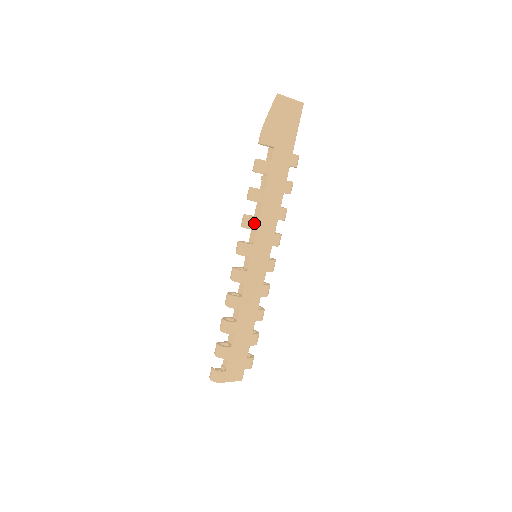
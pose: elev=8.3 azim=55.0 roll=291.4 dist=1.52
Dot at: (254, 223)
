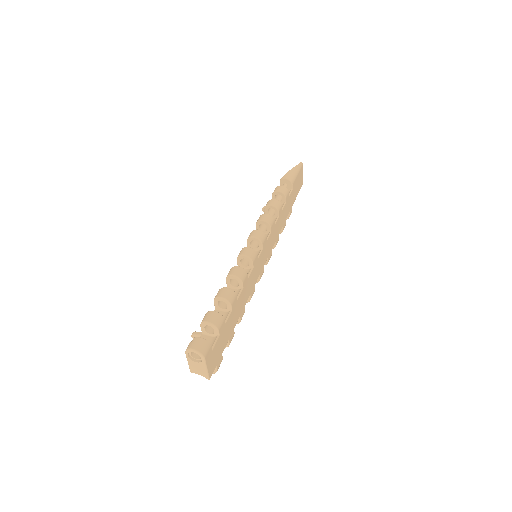
Dot at: (273, 224)
